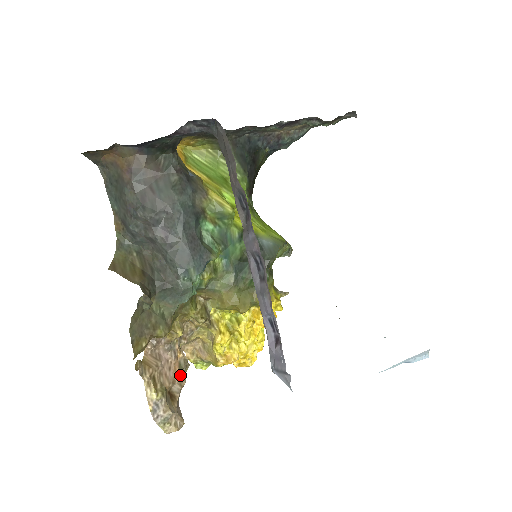
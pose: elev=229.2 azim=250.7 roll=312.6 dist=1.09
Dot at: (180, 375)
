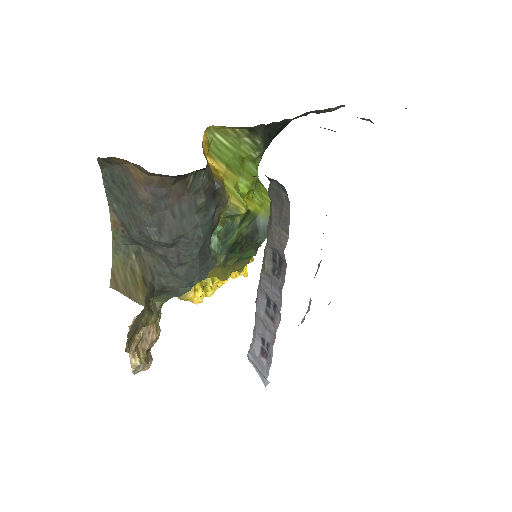
Dot at: (157, 334)
